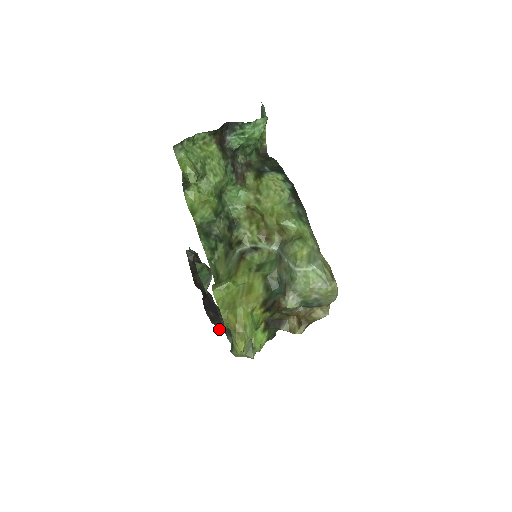
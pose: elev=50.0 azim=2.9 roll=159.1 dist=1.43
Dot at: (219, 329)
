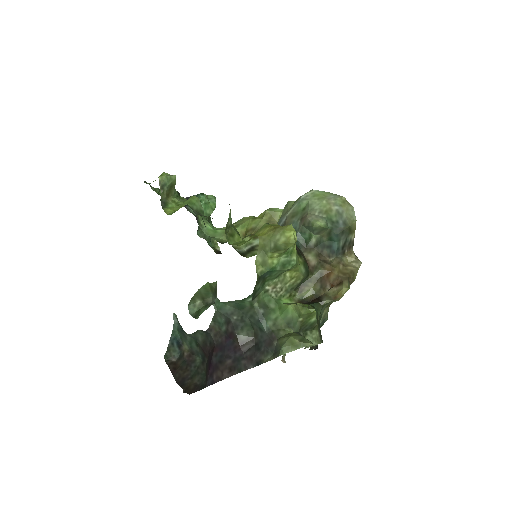
Dot at: occluded
